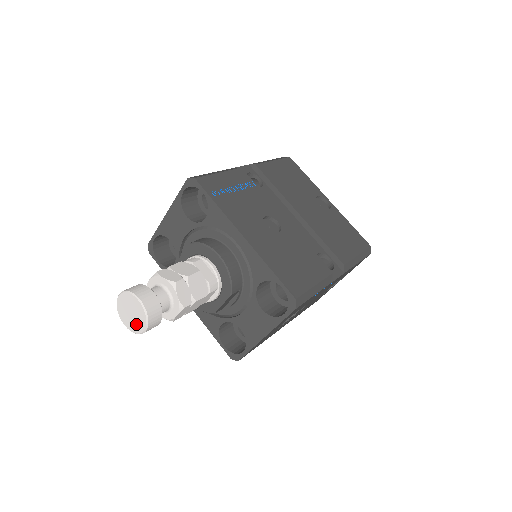
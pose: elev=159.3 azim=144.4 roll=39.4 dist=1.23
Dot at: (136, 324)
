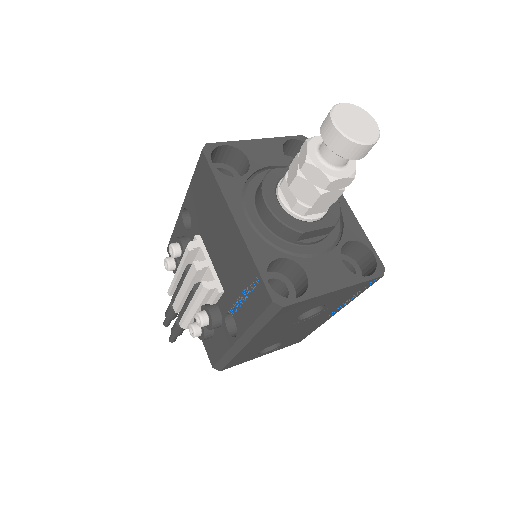
Dot at: (359, 133)
